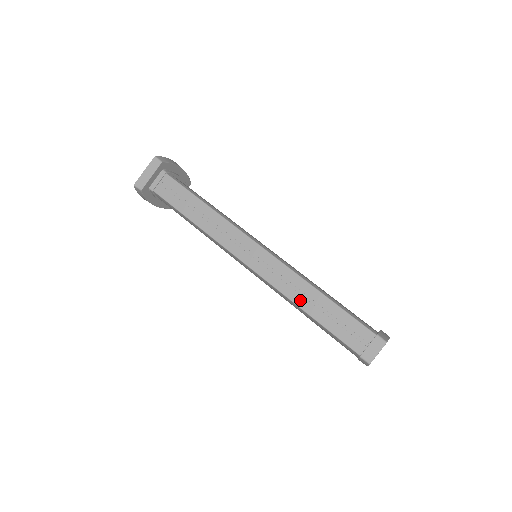
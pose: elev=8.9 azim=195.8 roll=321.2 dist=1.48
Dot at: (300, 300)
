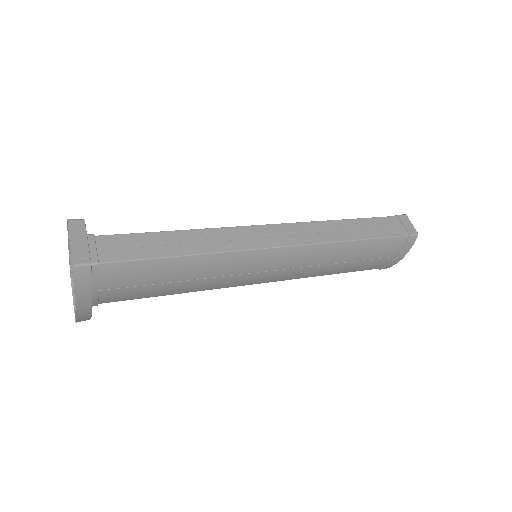
Dot at: (341, 236)
